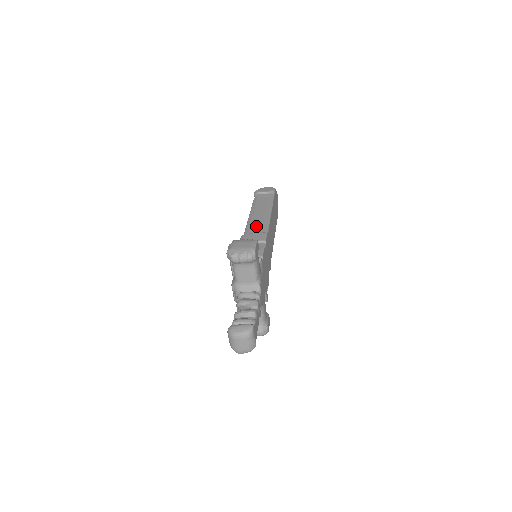
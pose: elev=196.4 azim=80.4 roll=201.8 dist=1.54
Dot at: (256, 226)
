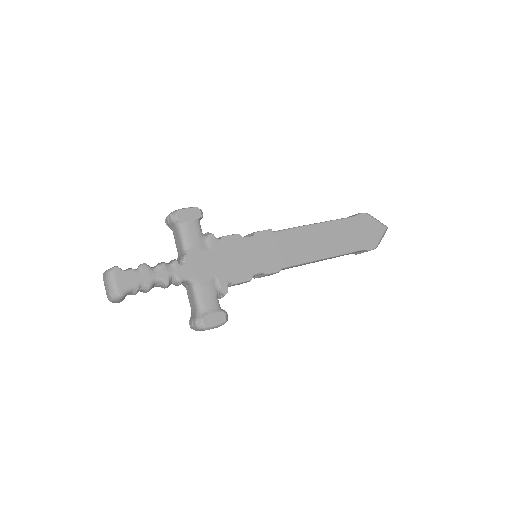
Dot at: occluded
